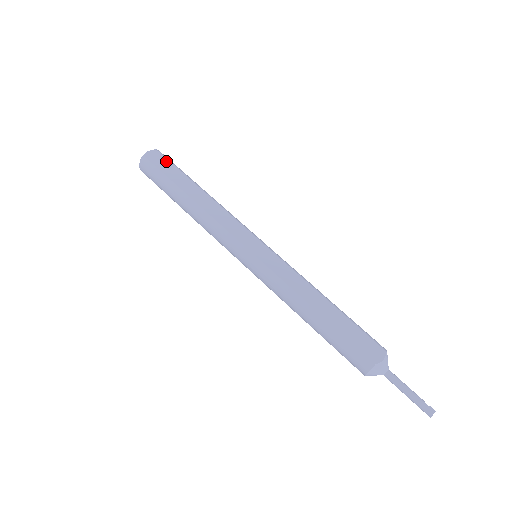
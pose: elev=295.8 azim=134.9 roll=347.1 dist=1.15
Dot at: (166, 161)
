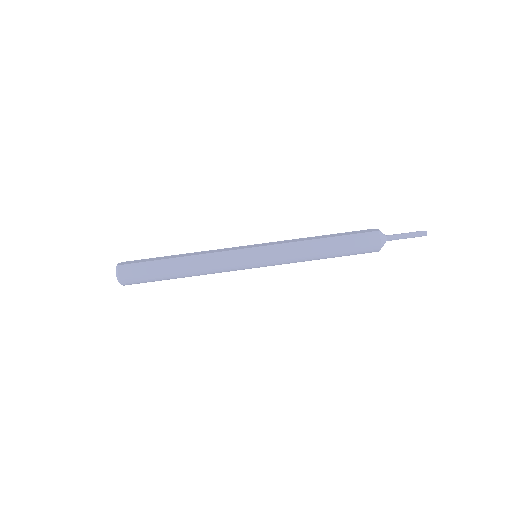
Dot at: (138, 260)
